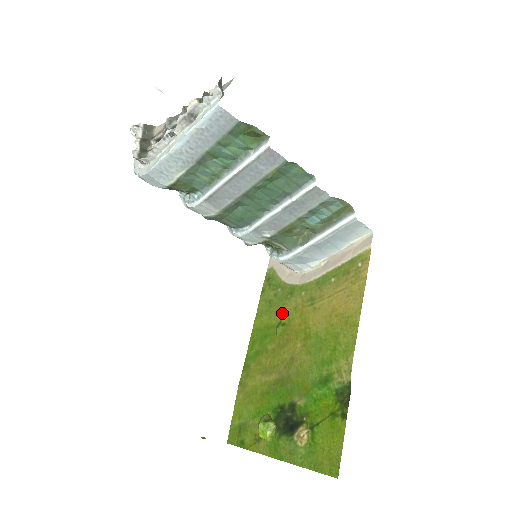
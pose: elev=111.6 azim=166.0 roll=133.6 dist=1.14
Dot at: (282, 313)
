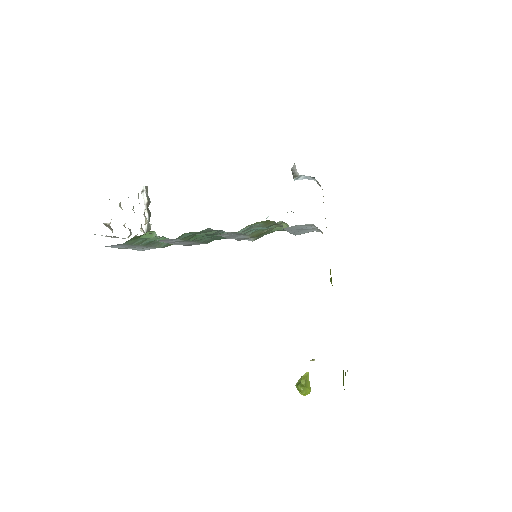
Dot at: occluded
